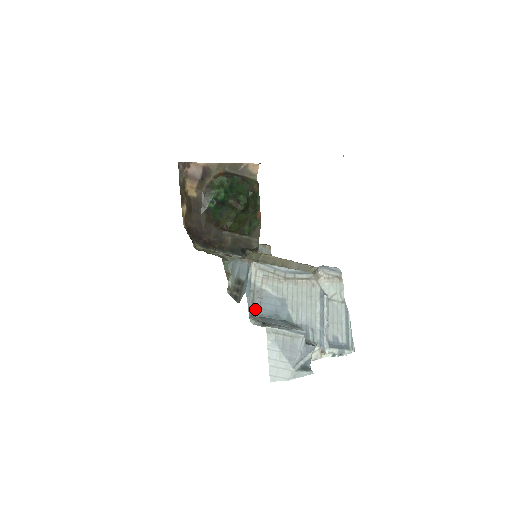
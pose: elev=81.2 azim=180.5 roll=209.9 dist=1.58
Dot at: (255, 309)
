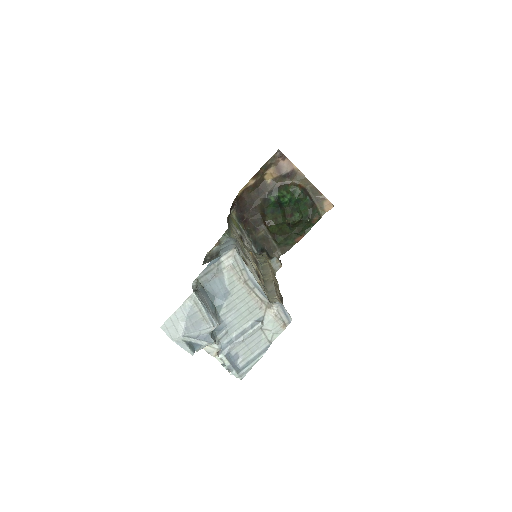
Dot at: (205, 278)
